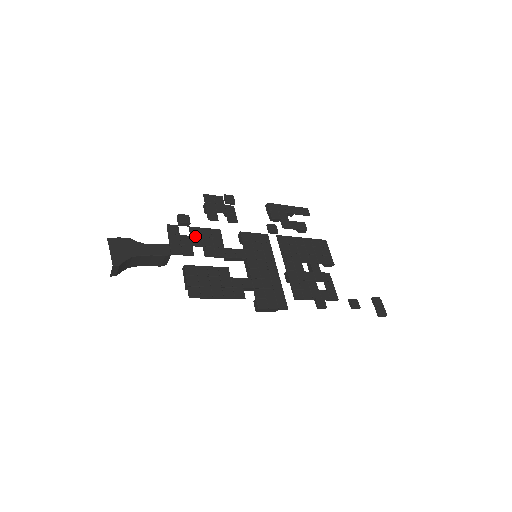
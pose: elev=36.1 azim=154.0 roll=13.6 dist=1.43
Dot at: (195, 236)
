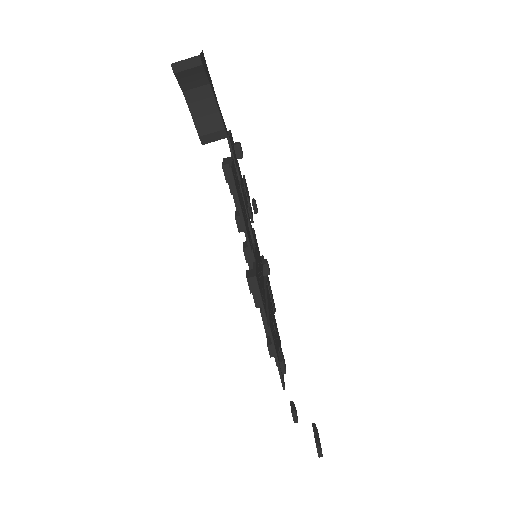
Dot at: (239, 168)
